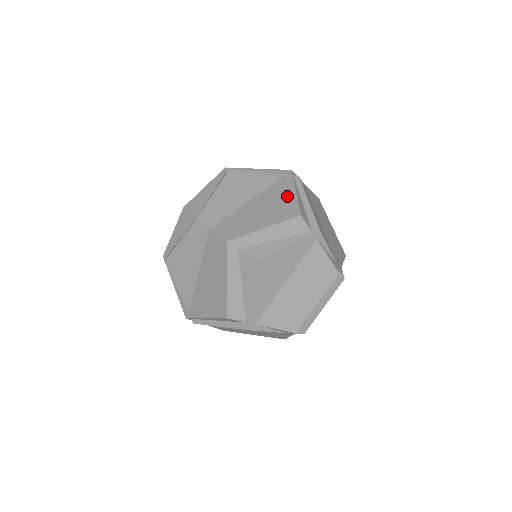
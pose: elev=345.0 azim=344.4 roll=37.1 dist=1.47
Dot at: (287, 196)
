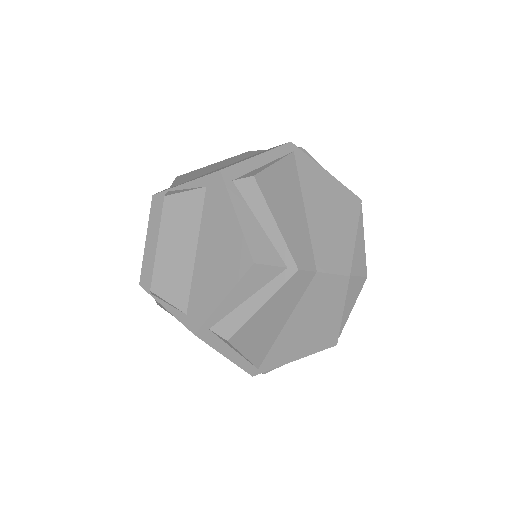
Dot at: (328, 182)
